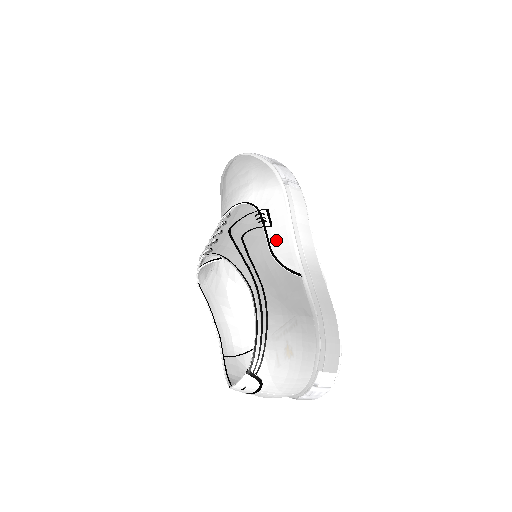
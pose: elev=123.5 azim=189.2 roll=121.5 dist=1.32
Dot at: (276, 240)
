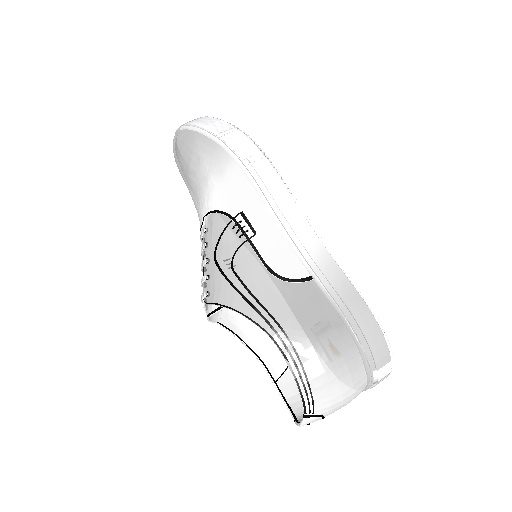
Dot at: (268, 250)
